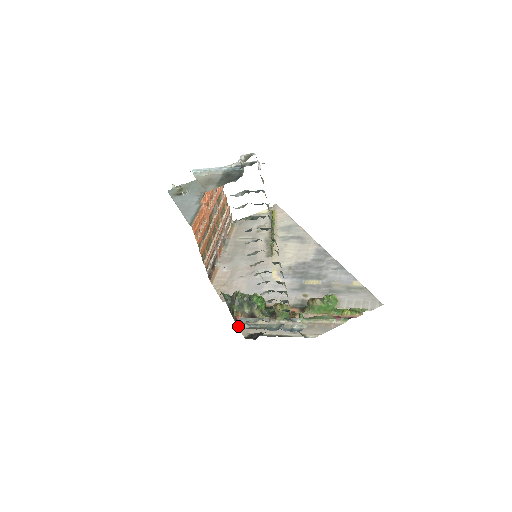
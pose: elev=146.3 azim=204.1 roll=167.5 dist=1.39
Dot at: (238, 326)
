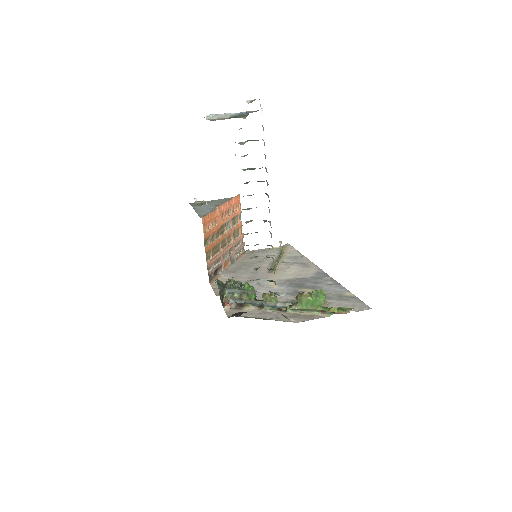
Dot at: (225, 309)
